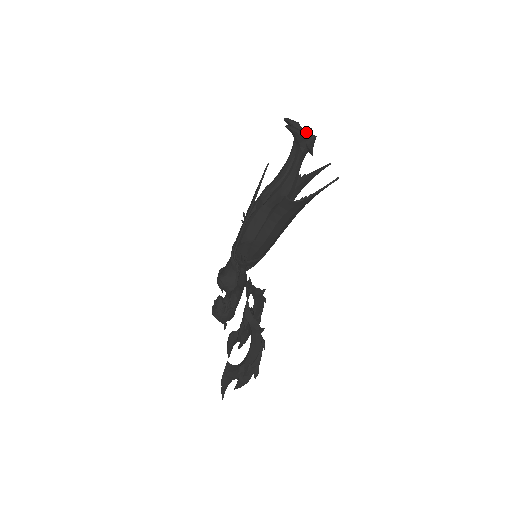
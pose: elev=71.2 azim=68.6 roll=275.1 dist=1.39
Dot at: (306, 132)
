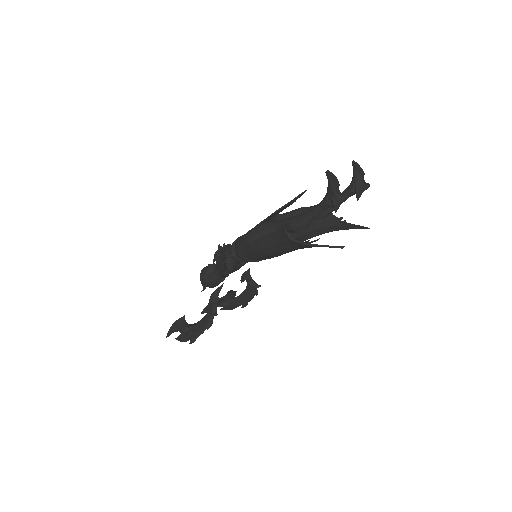
Dot at: (362, 186)
